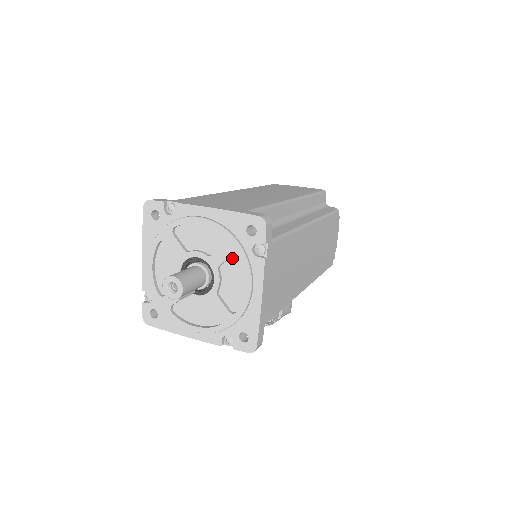
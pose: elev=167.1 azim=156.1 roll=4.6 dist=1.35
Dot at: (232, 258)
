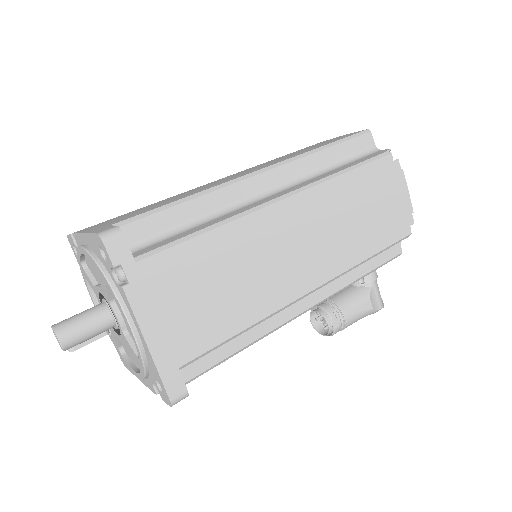
Dot at: occluded
